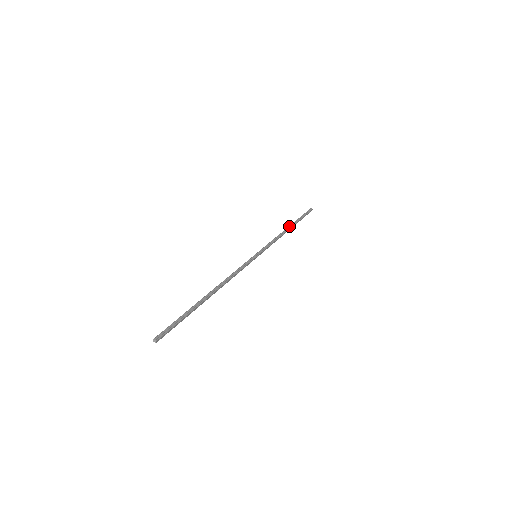
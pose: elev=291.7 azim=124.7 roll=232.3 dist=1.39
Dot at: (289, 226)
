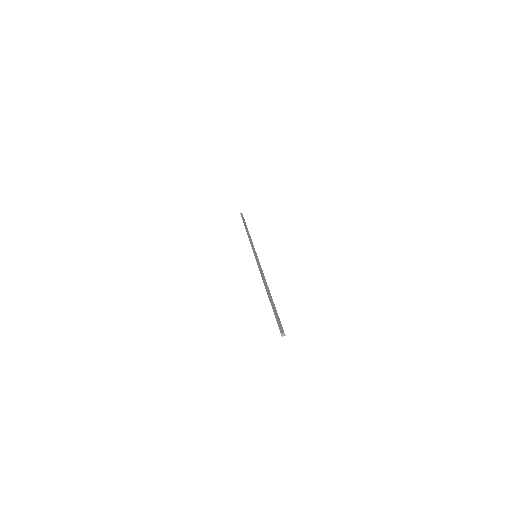
Dot at: (246, 230)
